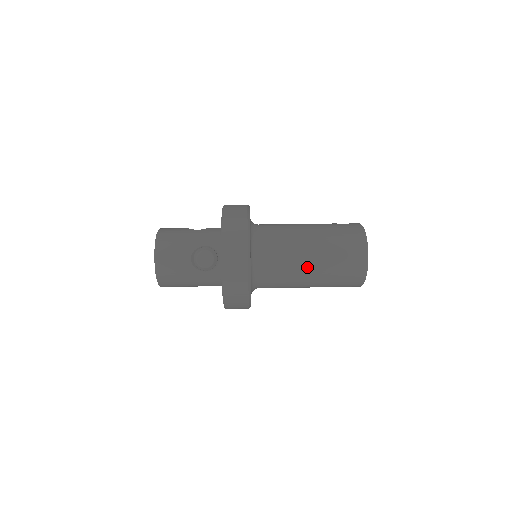
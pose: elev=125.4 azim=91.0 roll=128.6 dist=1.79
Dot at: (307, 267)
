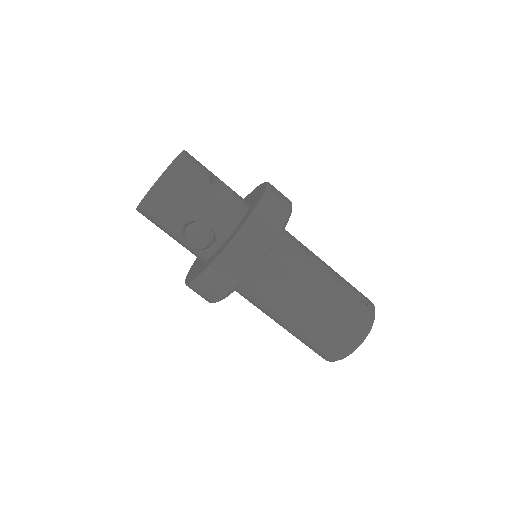
Dot at: (288, 320)
